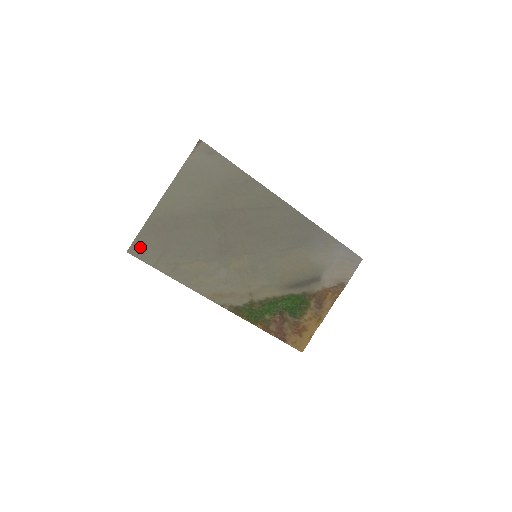
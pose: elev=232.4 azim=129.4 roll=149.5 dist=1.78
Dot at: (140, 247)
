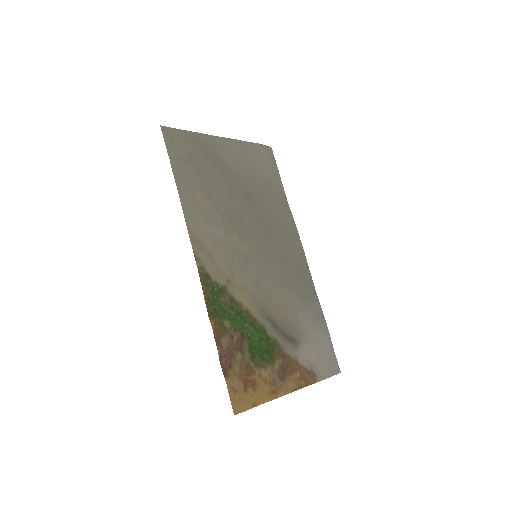
Dot at: (173, 136)
